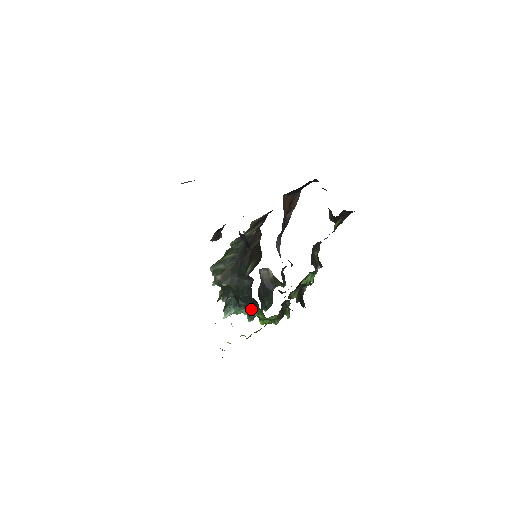
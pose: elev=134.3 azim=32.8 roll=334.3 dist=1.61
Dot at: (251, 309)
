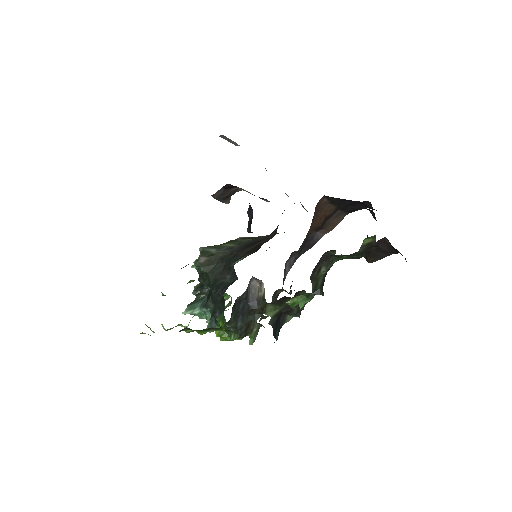
Dot at: (216, 315)
